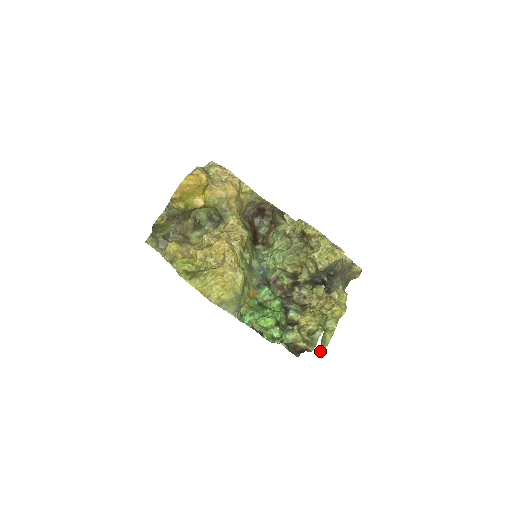
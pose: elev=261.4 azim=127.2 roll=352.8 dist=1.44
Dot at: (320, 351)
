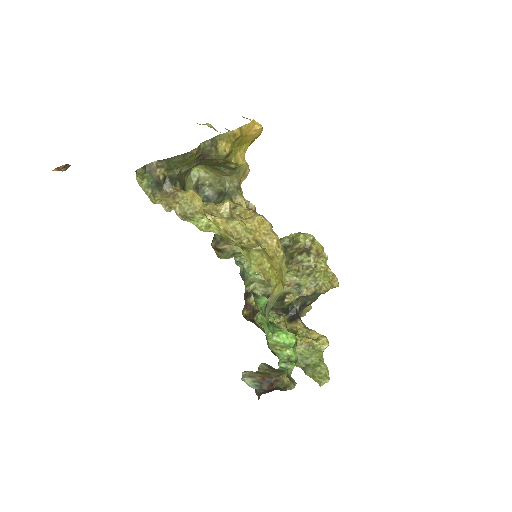
Dot at: (321, 385)
